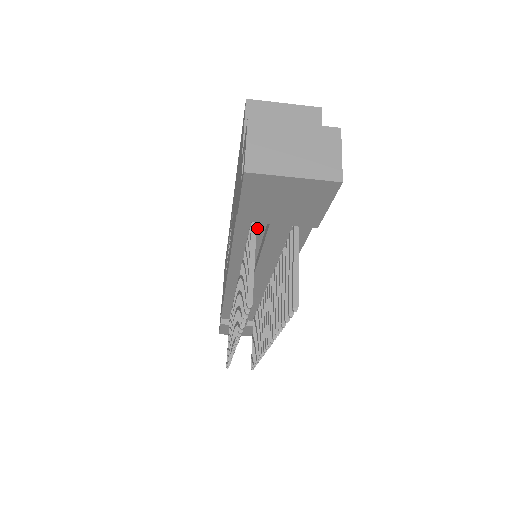
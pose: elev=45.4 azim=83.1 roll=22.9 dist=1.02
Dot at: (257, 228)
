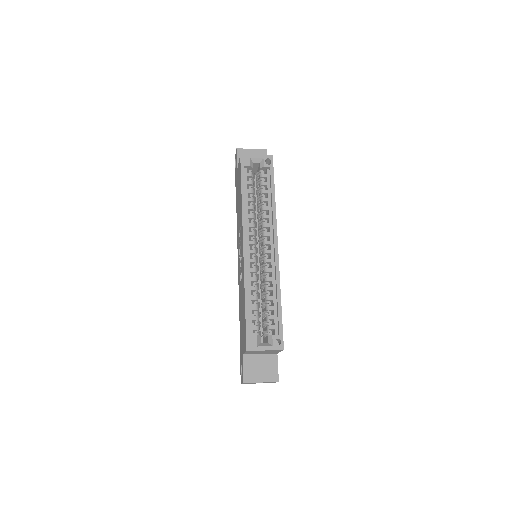
Dot at: occluded
